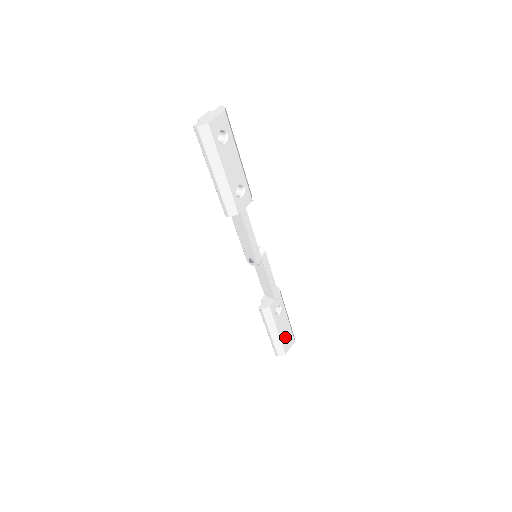
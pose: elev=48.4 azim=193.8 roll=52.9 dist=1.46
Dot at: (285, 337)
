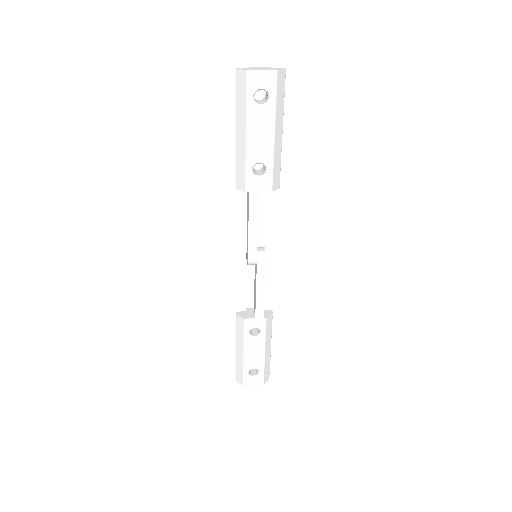
Dot at: (252, 368)
